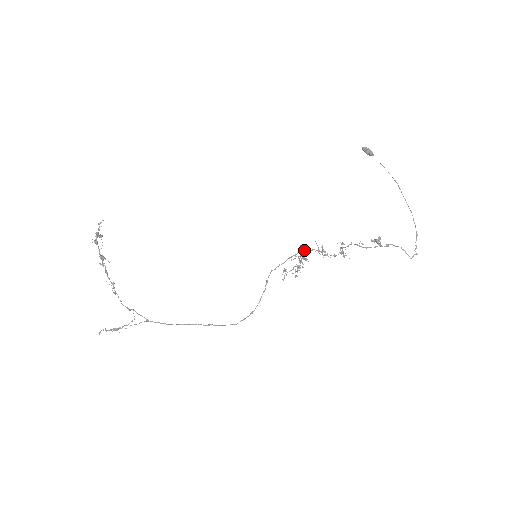
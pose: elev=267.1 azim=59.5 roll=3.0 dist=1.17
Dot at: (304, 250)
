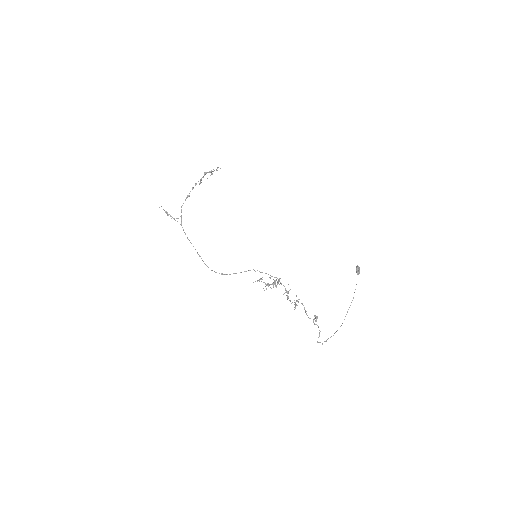
Dot at: (279, 280)
